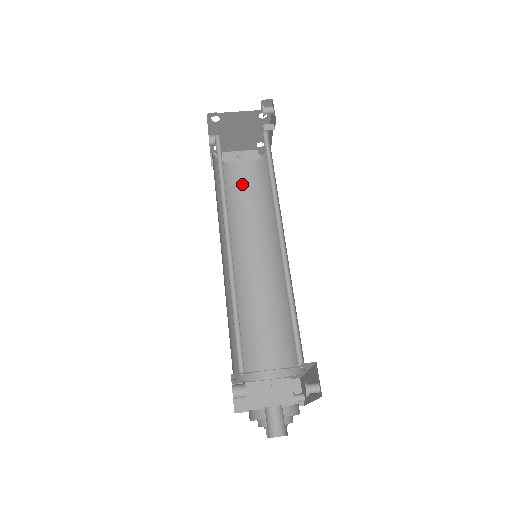
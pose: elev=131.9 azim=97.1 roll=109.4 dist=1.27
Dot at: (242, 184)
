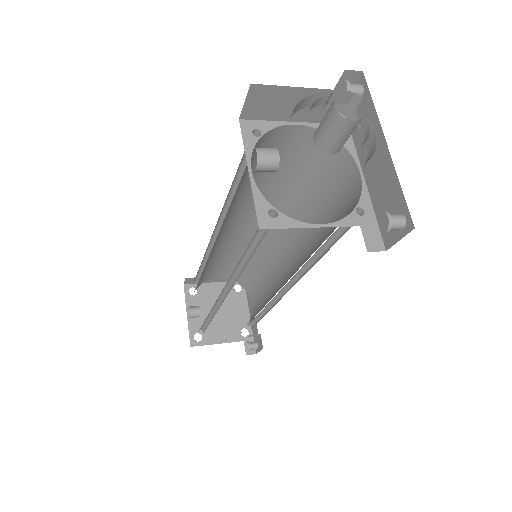
Dot at: occluded
